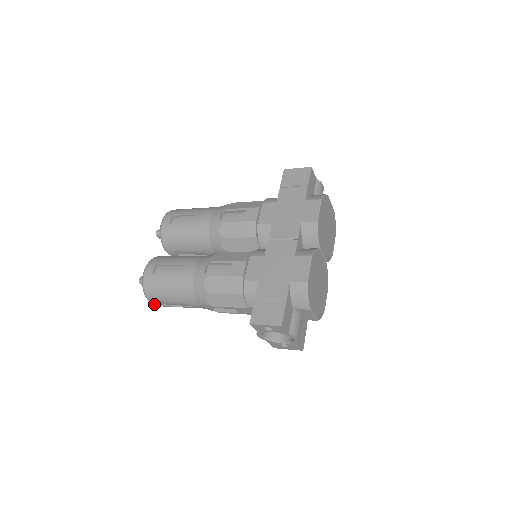
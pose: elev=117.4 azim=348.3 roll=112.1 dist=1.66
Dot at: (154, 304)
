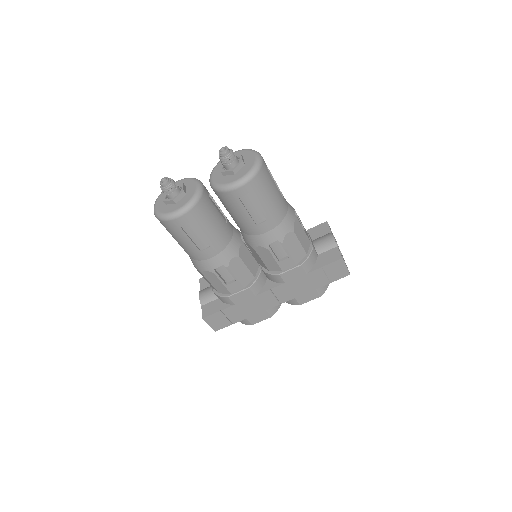
Dot at: occluded
